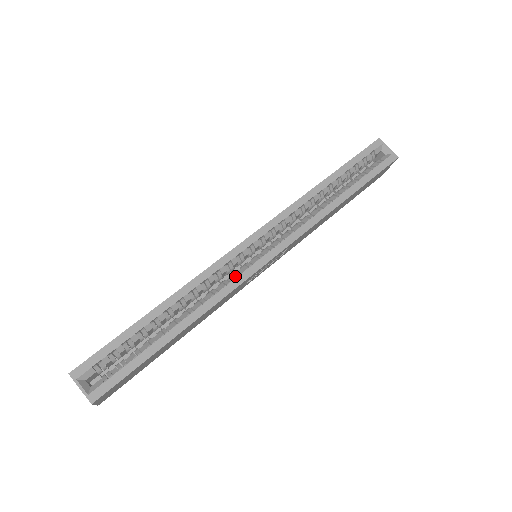
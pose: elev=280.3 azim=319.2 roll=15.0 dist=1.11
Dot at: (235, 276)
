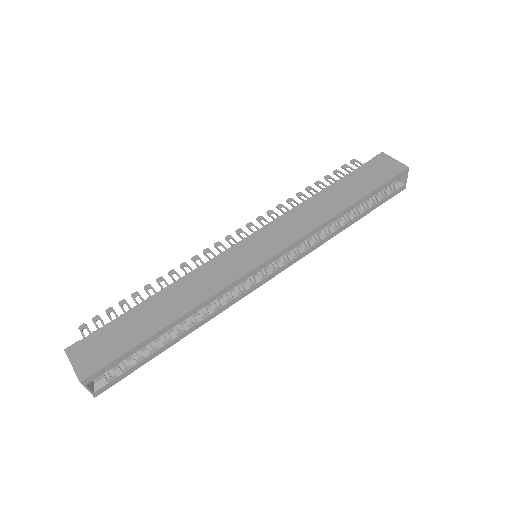
Dot at: (239, 291)
